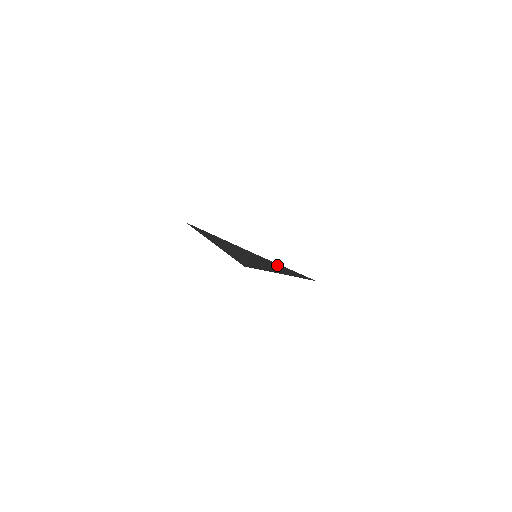
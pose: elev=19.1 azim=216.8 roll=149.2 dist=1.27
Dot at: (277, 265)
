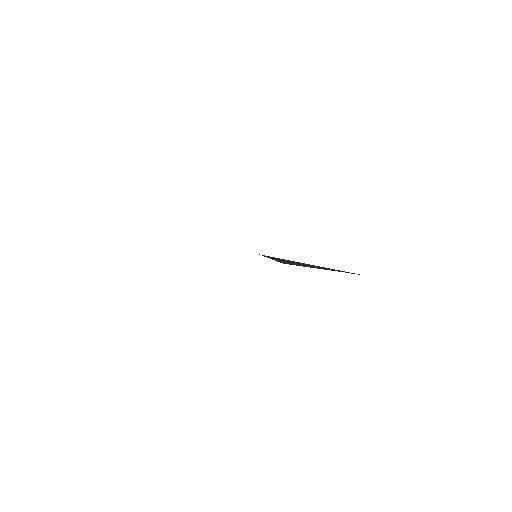
Dot at: (297, 262)
